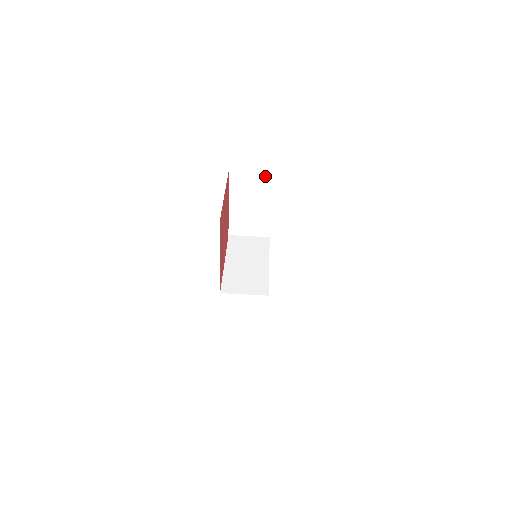
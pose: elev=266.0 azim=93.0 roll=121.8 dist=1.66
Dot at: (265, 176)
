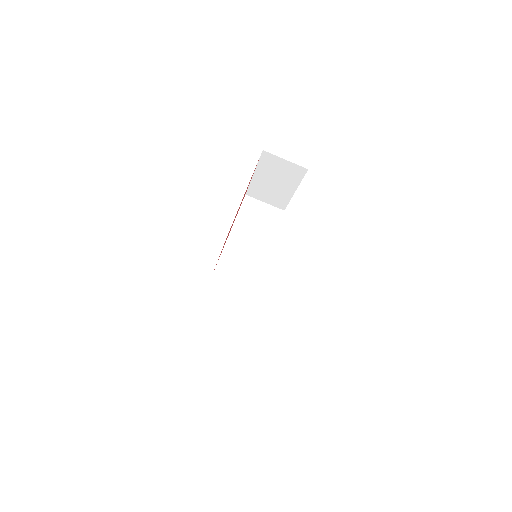
Dot at: (297, 169)
